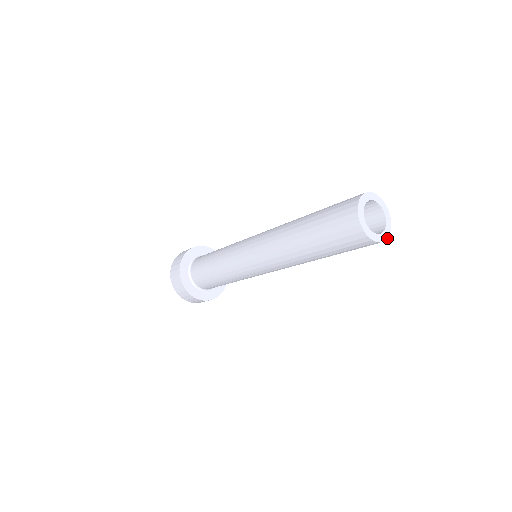
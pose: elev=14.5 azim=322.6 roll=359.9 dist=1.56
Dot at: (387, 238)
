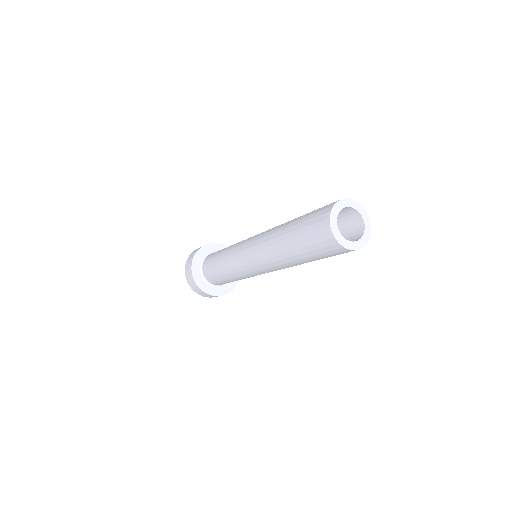
Dot at: (370, 231)
